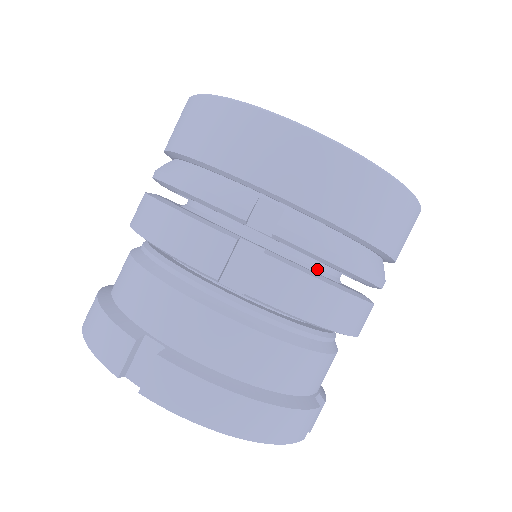
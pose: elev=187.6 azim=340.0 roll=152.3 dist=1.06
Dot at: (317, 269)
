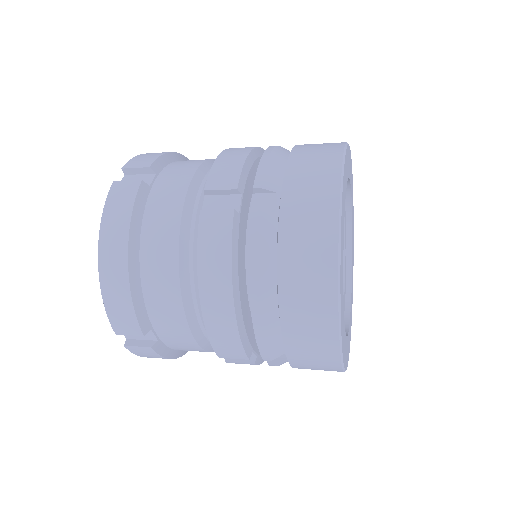
Dot at: occluded
